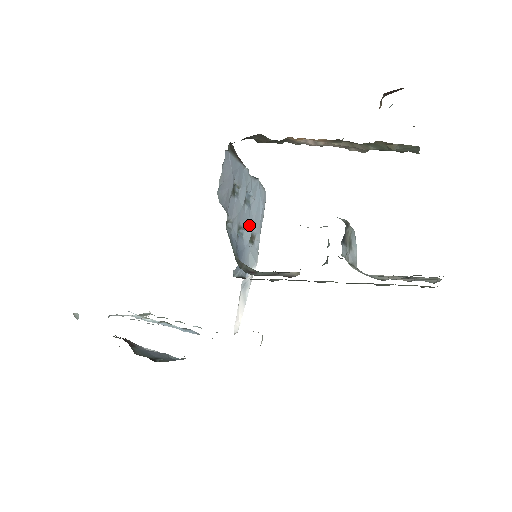
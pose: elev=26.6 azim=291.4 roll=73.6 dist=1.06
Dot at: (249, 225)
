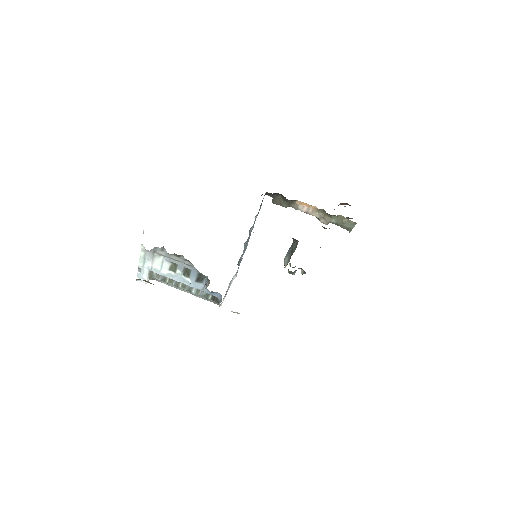
Dot at: (245, 247)
